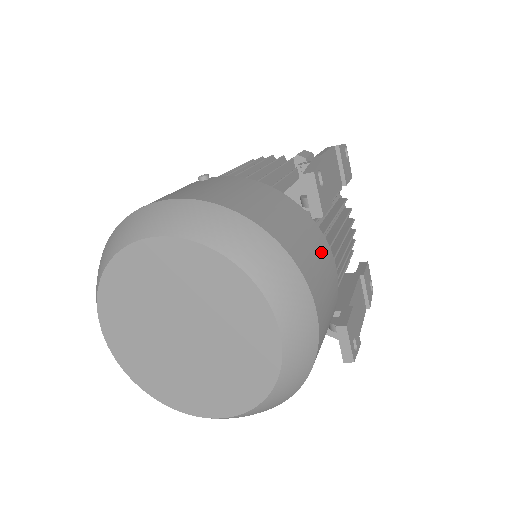
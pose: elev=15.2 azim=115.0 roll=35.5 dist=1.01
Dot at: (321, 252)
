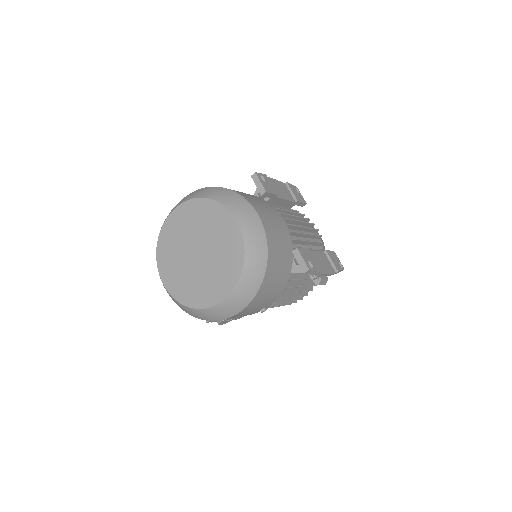
Dot at: (268, 207)
